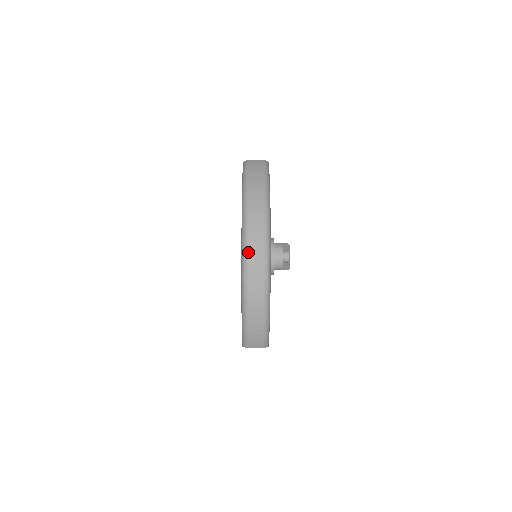
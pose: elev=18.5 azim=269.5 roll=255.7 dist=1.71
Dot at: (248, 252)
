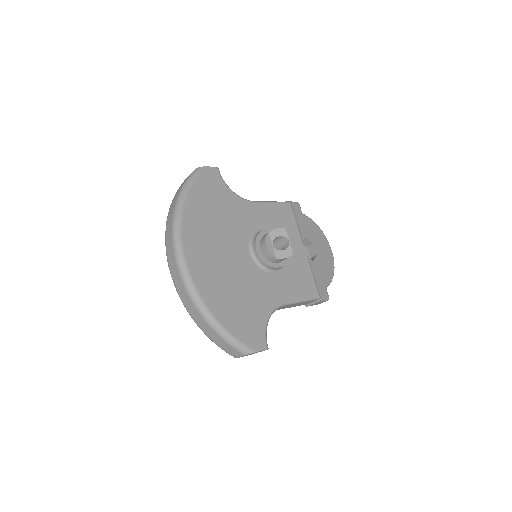
Dot at: (170, 270)
